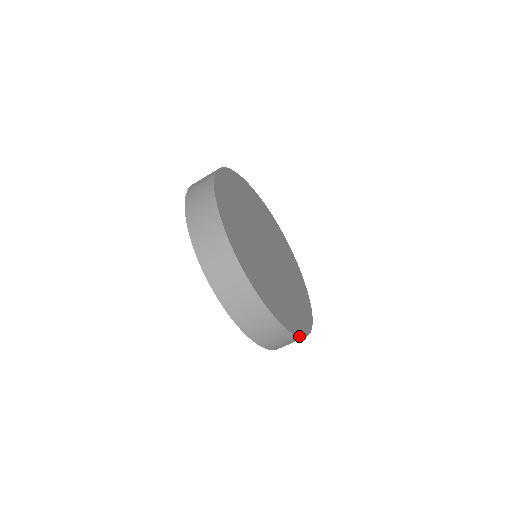
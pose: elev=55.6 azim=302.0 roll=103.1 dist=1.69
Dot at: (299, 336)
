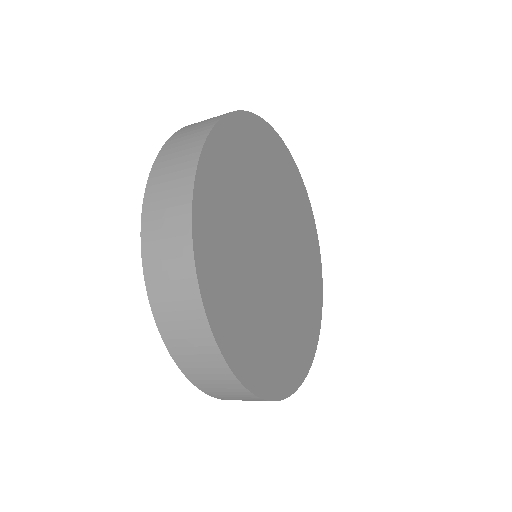
Dot at: (321, 314)
